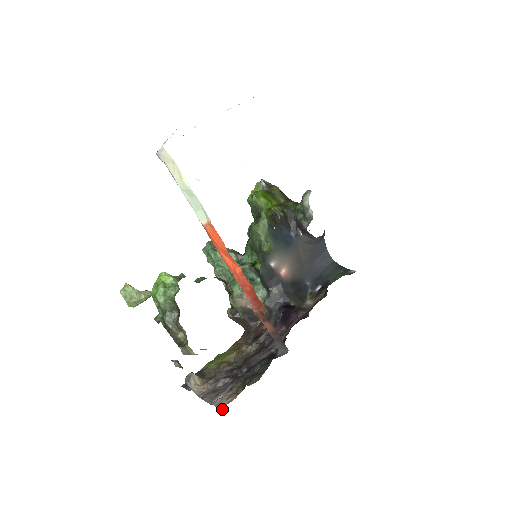
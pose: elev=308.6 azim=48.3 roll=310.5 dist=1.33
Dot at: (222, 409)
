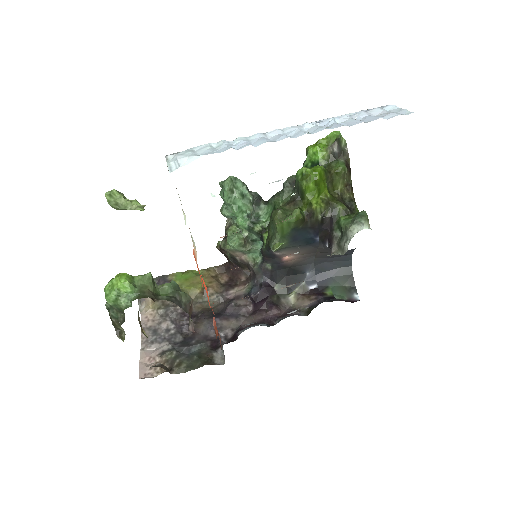
Dot at: (140, 378)
